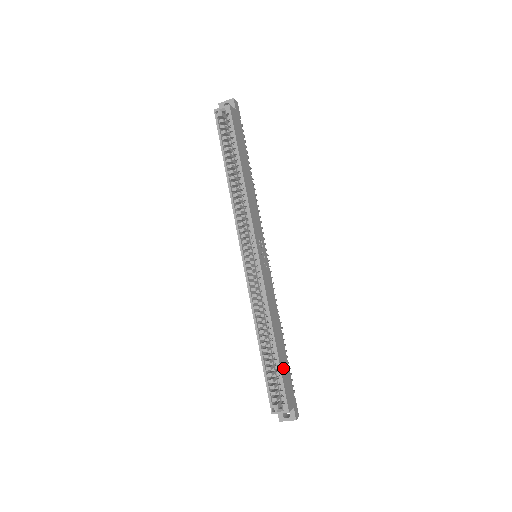
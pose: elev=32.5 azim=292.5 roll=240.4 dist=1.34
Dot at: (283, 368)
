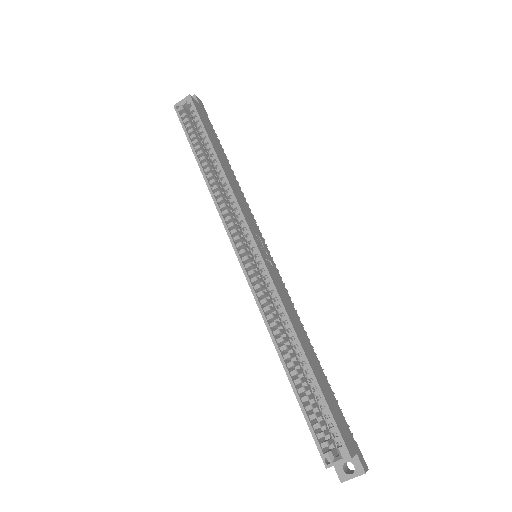
Dot at: (326, 394)
